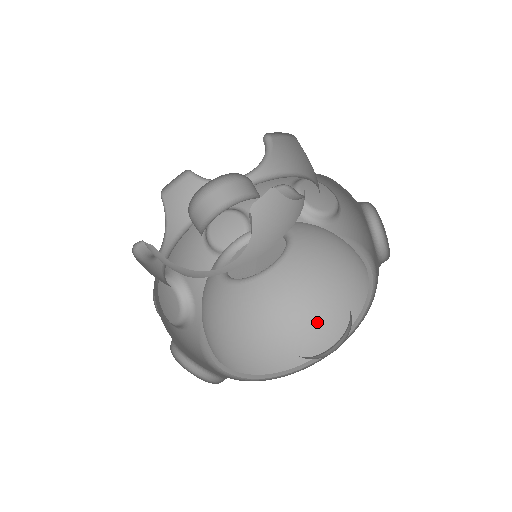
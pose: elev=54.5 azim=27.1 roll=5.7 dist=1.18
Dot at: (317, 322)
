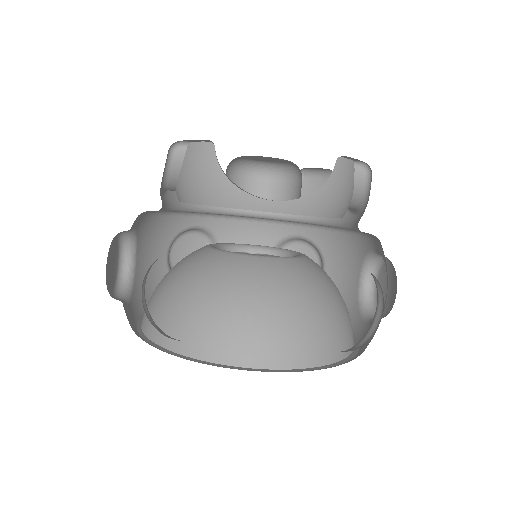
Dot at: (323, 327)
